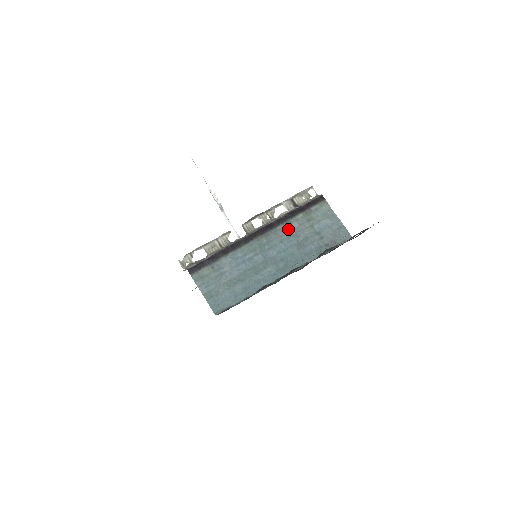
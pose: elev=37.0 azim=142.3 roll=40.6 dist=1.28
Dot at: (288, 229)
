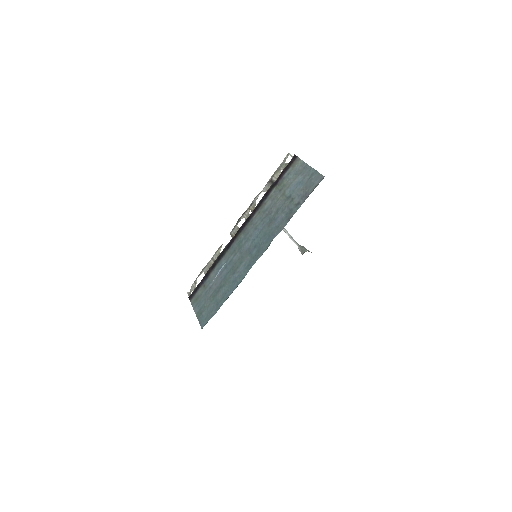
Dot at: (262, 212)
